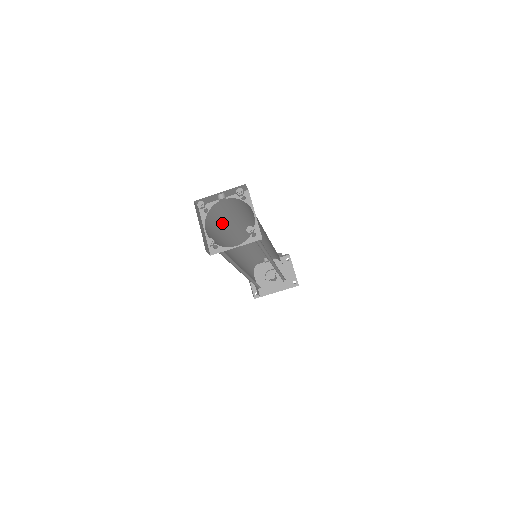
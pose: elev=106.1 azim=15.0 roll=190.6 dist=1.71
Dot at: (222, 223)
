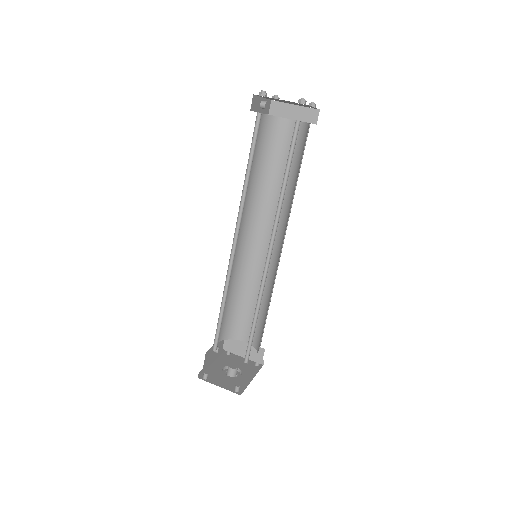
Dot at: (250, 163)
